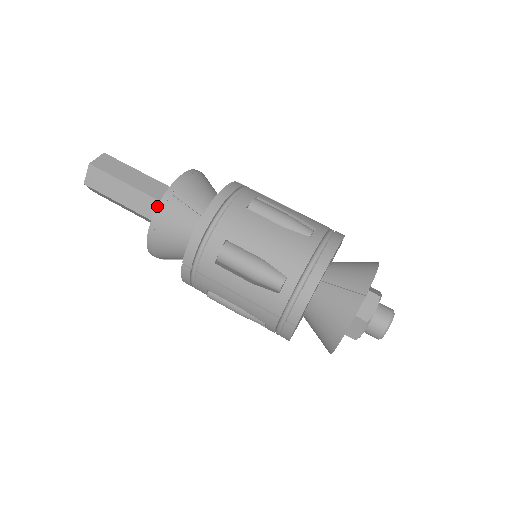
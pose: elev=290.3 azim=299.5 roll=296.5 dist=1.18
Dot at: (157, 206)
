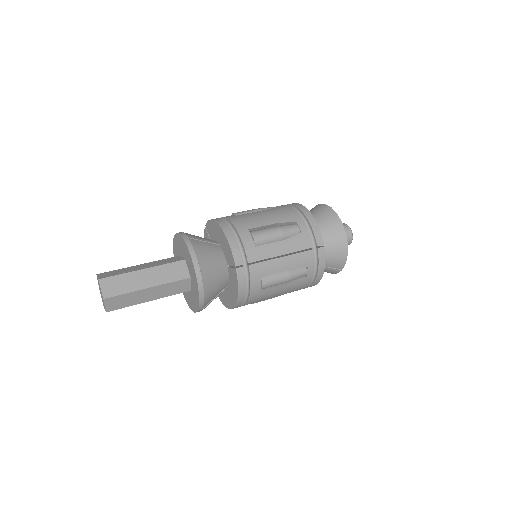
Dot at: (188, 248)
